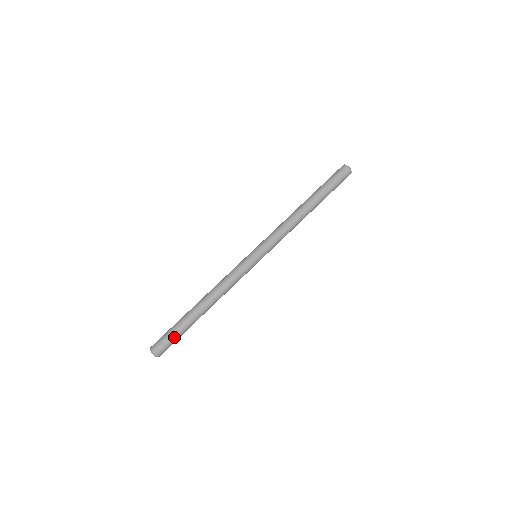
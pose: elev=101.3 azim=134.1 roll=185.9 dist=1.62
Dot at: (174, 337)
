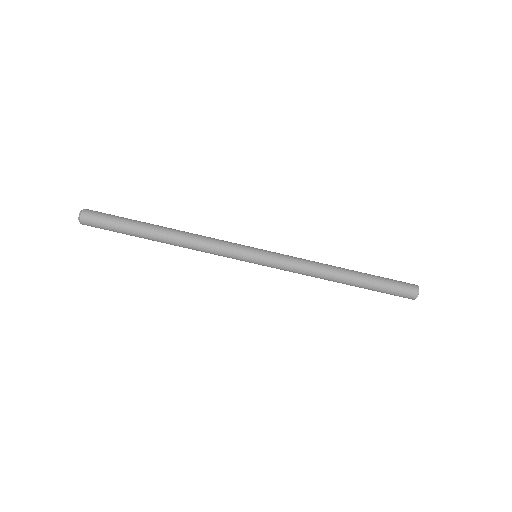
Dot at: (111, 227)
